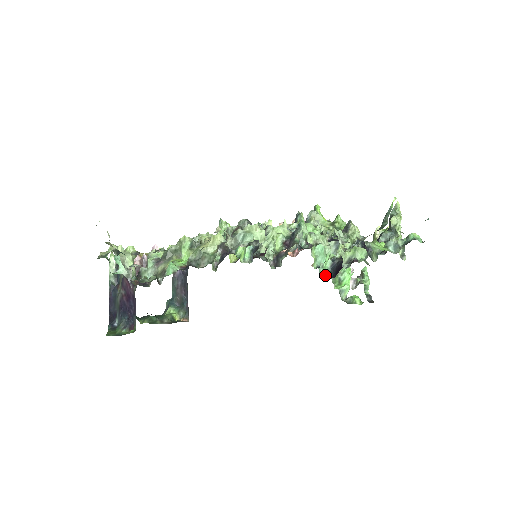
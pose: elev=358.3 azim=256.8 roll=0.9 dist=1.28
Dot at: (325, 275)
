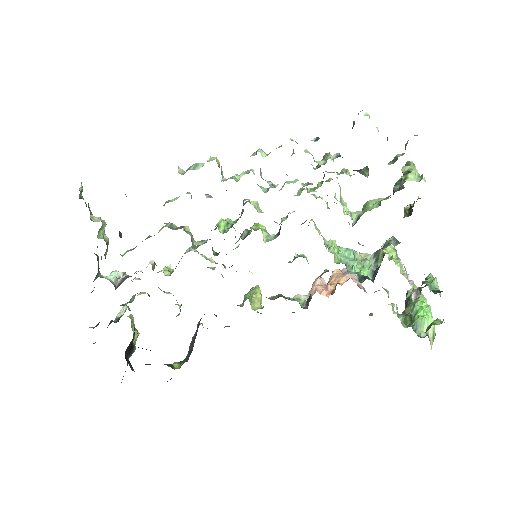
Dot at: (361, 279)
